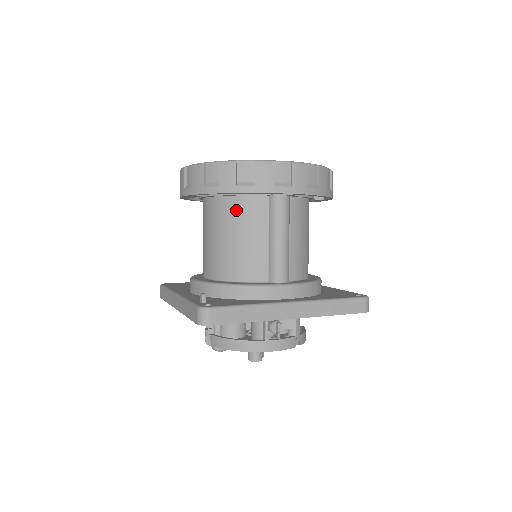
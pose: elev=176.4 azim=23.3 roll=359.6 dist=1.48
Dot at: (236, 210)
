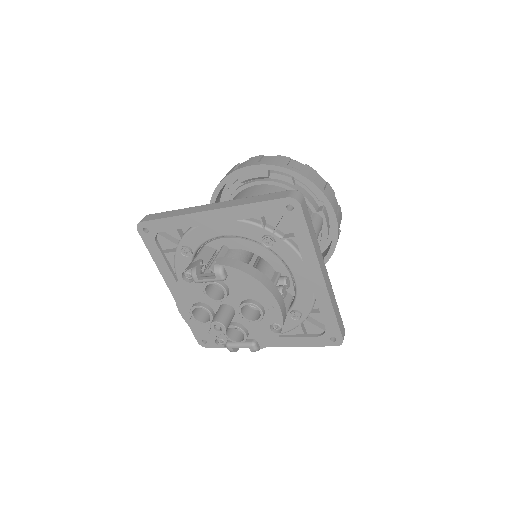
Dot at: occluded
